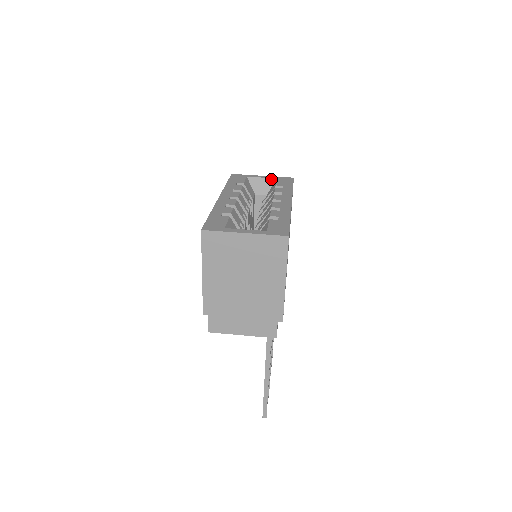
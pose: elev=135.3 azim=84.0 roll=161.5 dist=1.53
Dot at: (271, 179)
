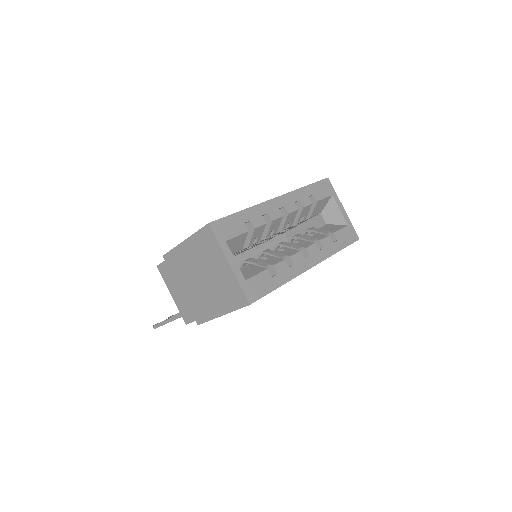
Dot at: (344, 219)
